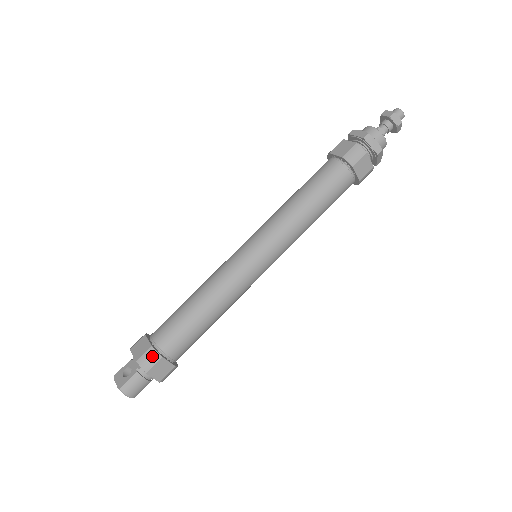
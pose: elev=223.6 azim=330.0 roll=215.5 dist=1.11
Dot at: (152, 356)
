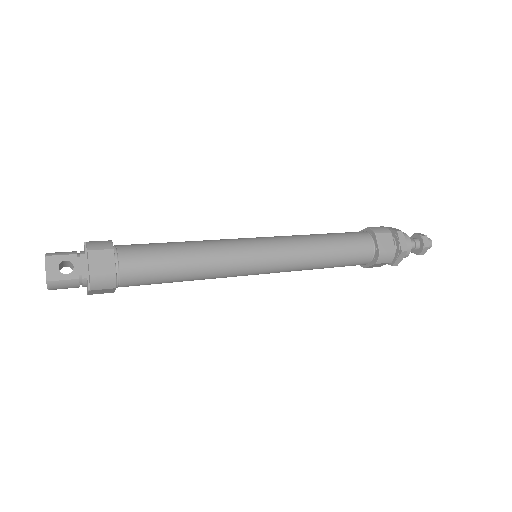
Dot at: (109, 282)
